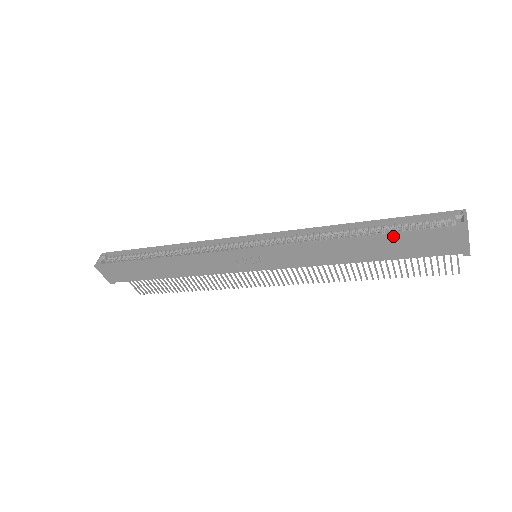
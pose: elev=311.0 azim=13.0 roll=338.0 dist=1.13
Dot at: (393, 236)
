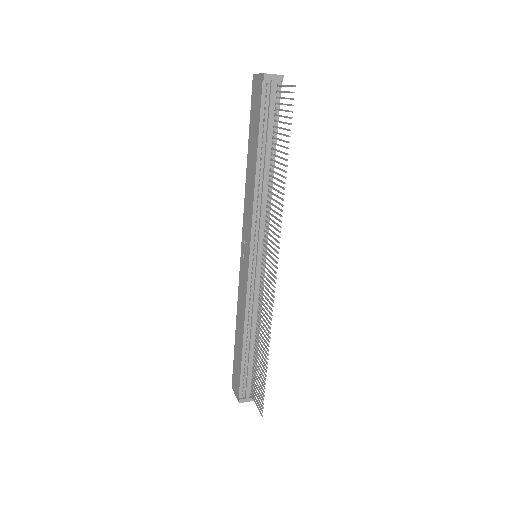
Dot at: (250, 131)
